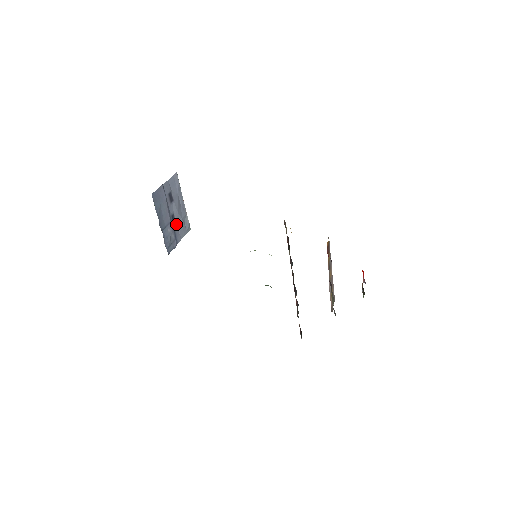
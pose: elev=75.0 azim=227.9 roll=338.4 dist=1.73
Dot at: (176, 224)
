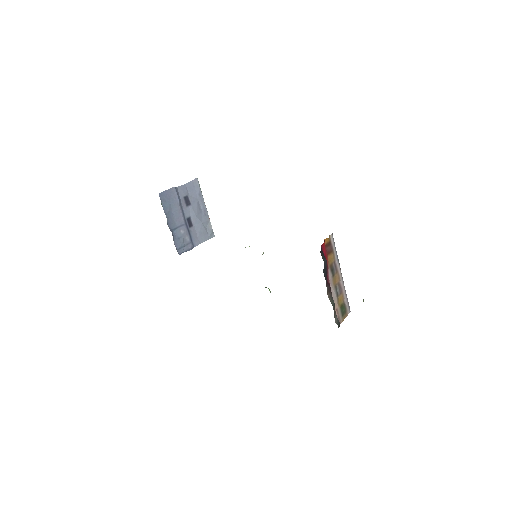
Dot at: (194, 228)
